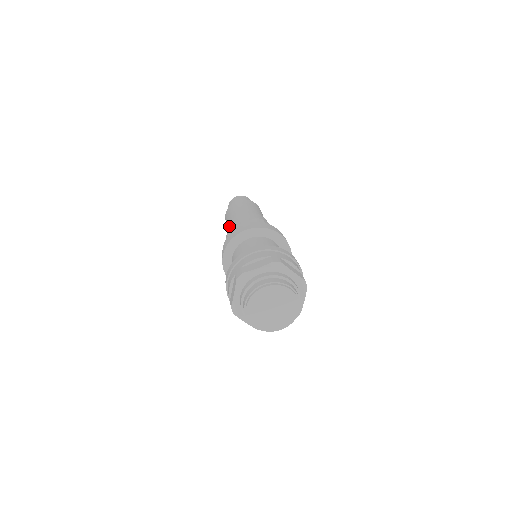
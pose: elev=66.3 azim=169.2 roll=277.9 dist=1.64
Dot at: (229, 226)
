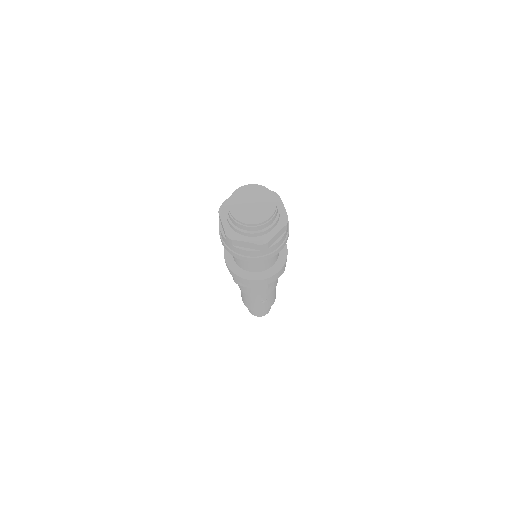
Dot at: occluded
